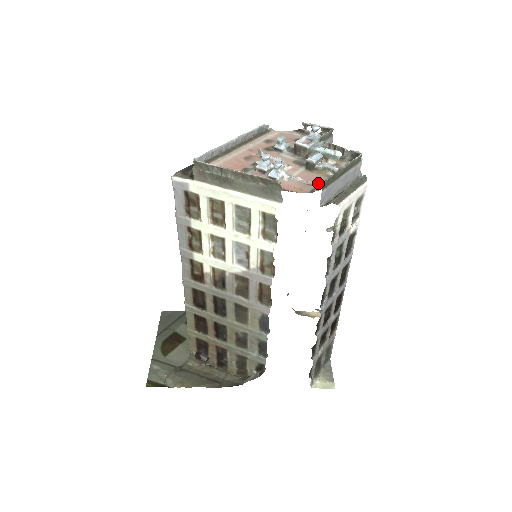
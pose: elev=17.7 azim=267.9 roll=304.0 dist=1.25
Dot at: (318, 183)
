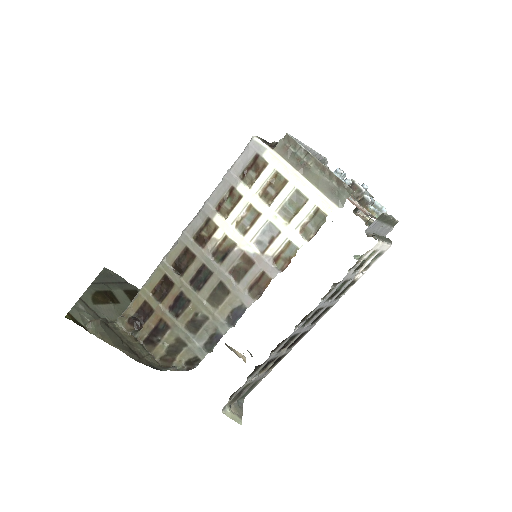
Dot at: occluded
